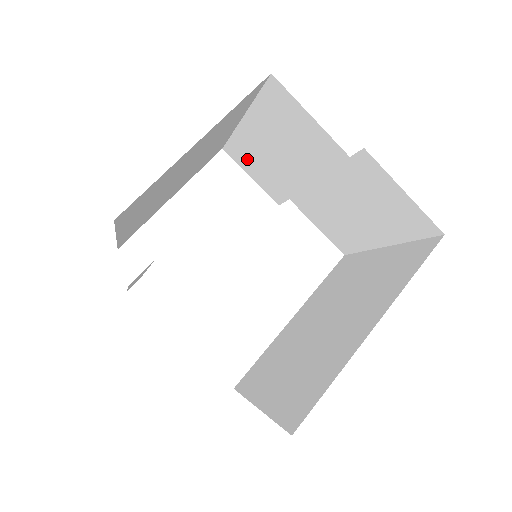
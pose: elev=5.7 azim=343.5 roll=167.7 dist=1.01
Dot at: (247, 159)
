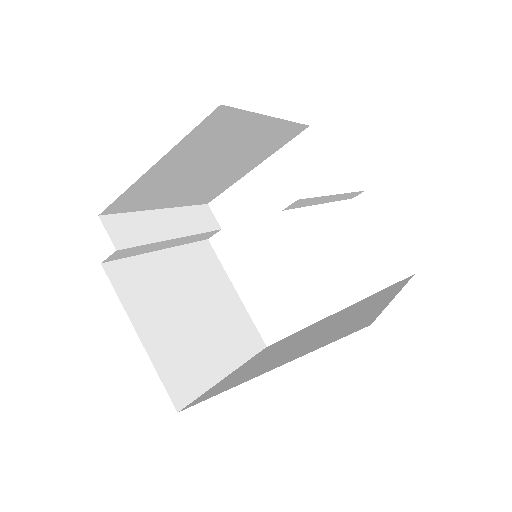
Dot at: occluded
